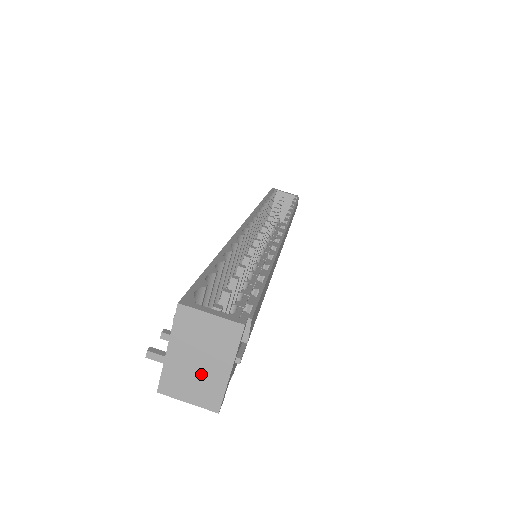
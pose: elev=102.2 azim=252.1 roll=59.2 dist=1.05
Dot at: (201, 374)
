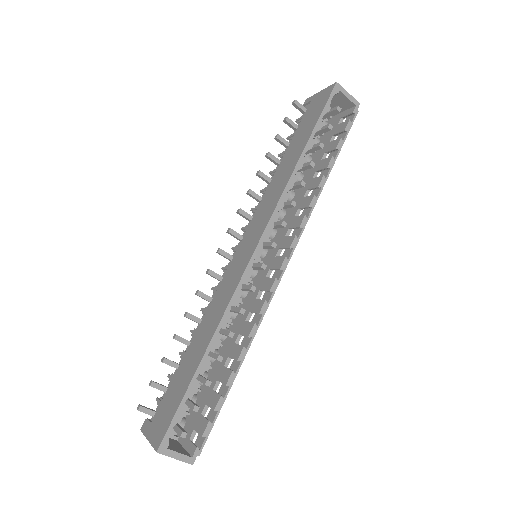
Dot at: occluded
